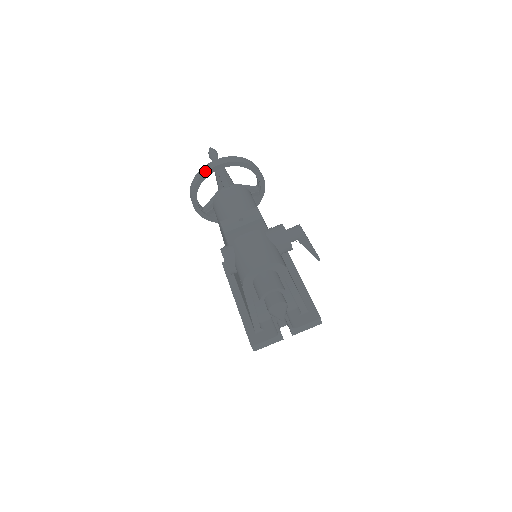
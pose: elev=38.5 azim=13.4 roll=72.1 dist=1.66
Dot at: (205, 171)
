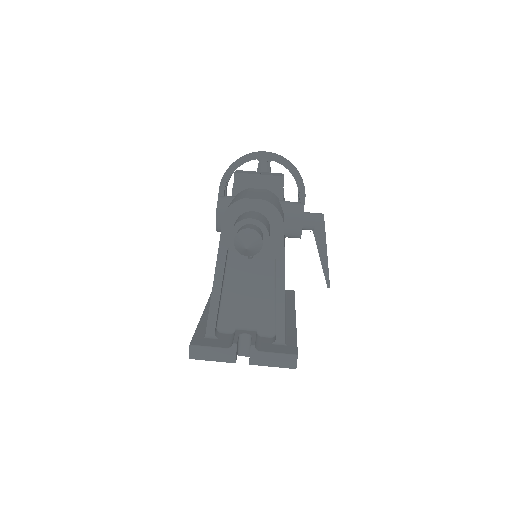
Dot at: (249, 153)
